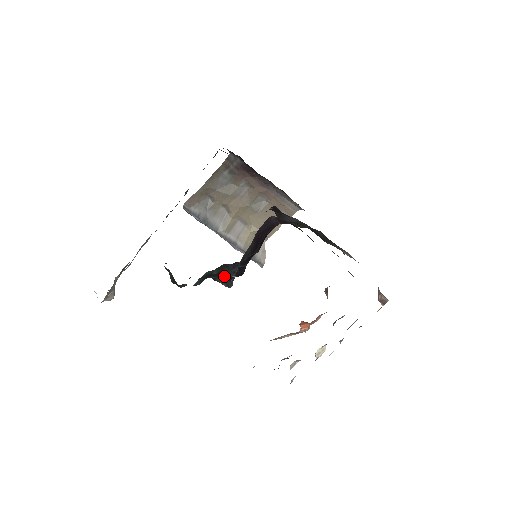
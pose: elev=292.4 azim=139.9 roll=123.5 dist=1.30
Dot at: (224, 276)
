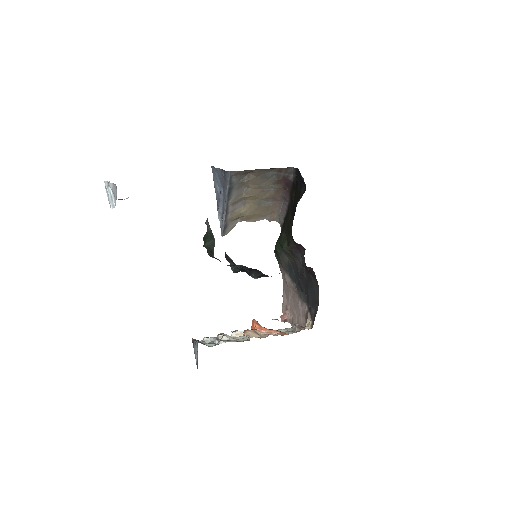
Dot at: (244, 270)
